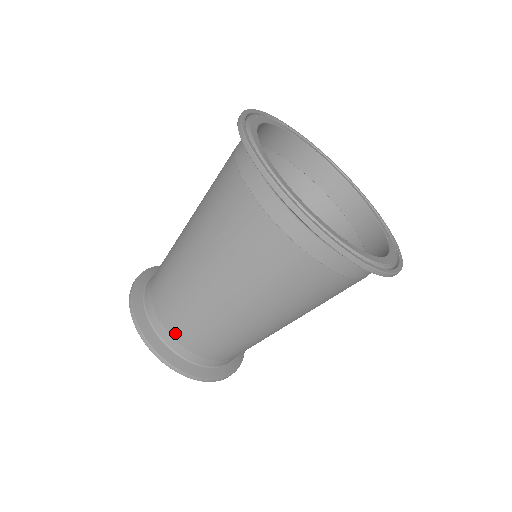
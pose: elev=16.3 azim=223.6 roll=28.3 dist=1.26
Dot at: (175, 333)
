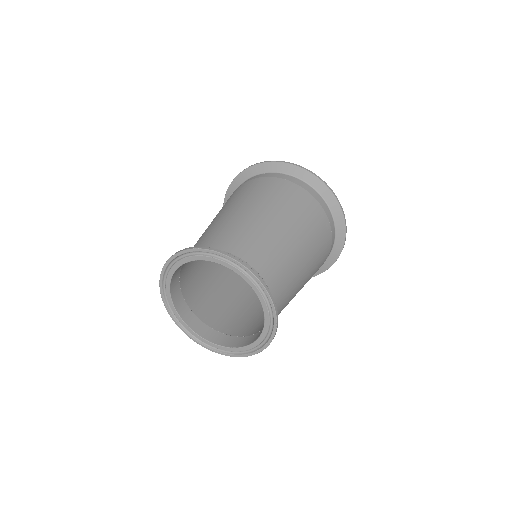
Dot at: (240, 253)
